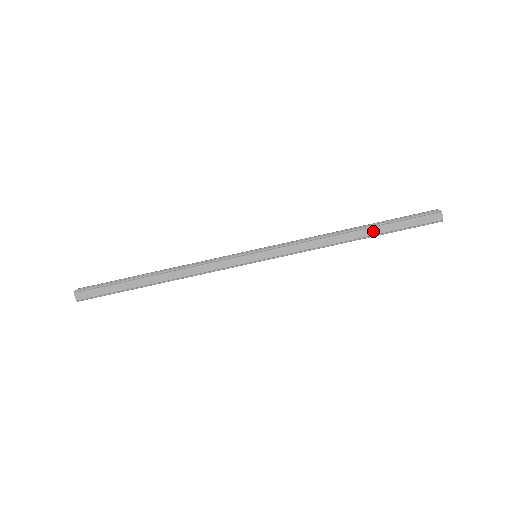
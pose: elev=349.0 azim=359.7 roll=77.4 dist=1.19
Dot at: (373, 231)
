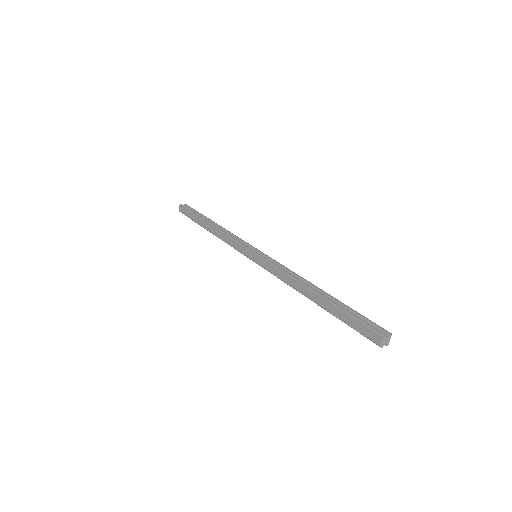
Dot at: (324, 303)
